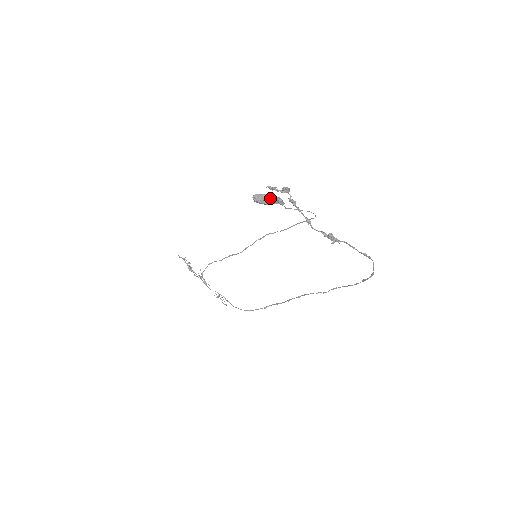
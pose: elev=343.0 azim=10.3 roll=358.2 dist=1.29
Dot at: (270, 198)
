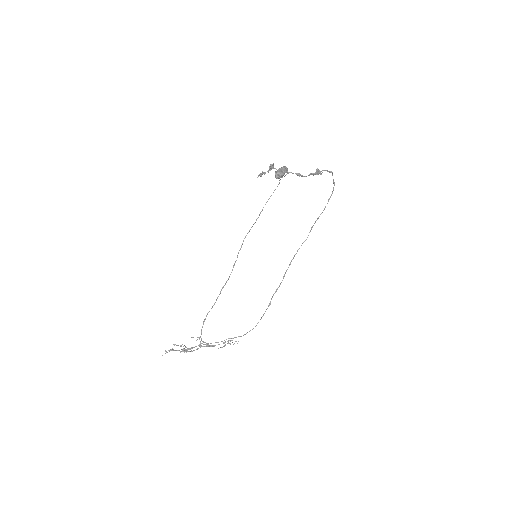
Dot at: (284, 168)
